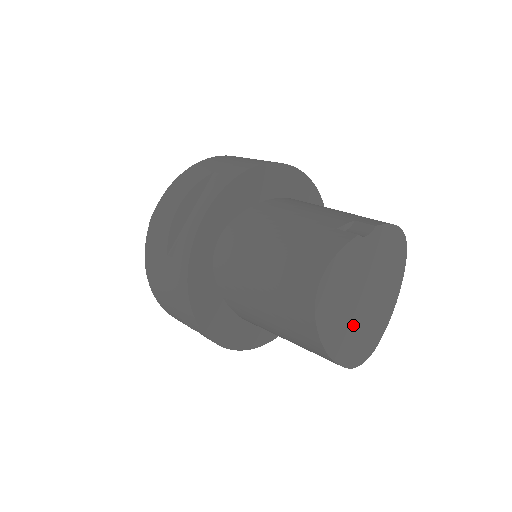
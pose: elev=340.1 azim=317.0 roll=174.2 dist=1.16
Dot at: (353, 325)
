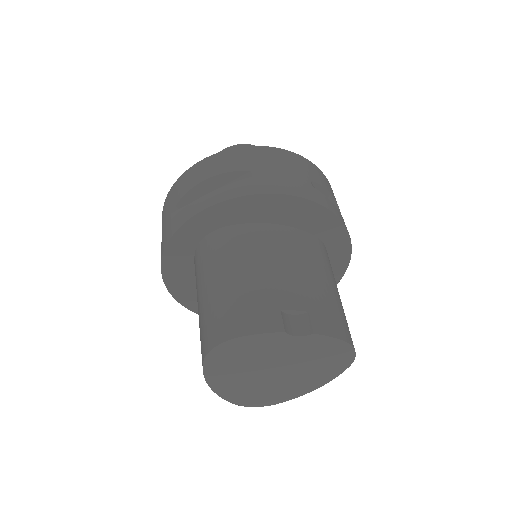
Dot at: (251, 382)
